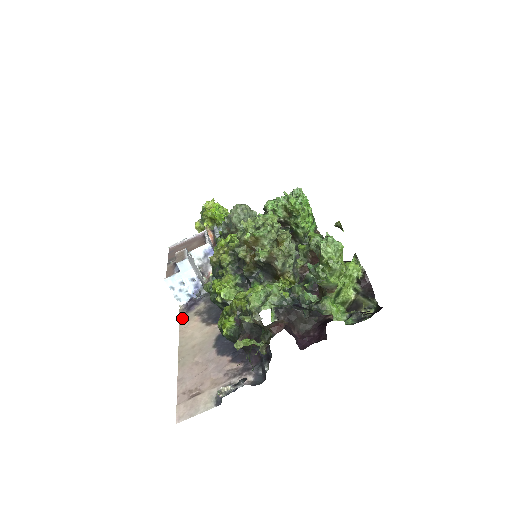
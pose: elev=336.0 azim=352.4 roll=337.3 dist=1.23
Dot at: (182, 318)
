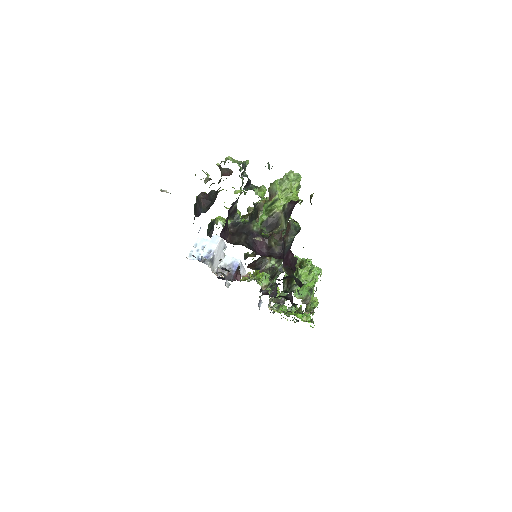
Dot at: occluded
